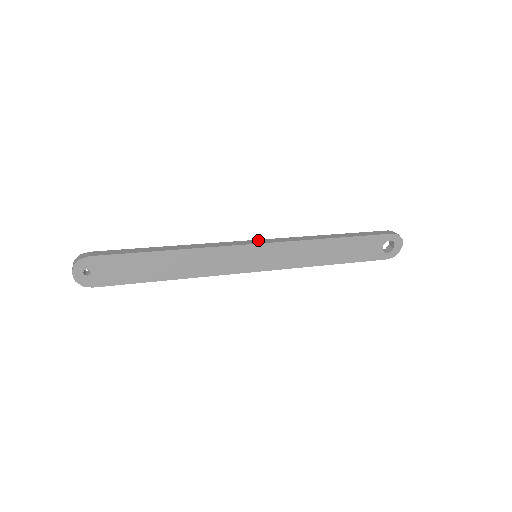
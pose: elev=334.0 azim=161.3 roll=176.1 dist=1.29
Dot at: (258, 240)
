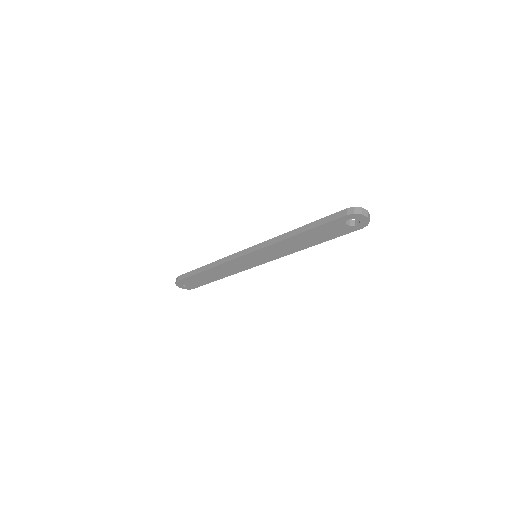
Dot at: (249, 248)
